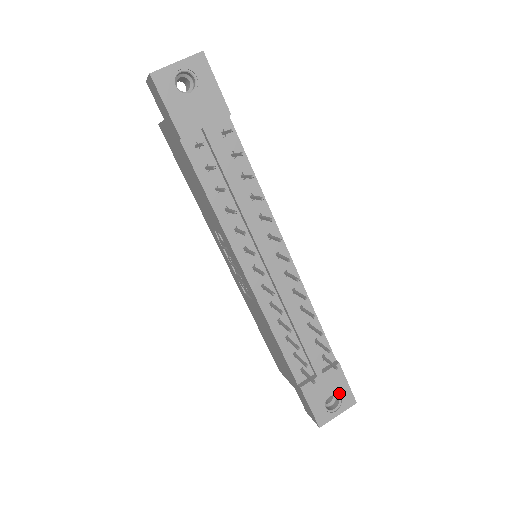
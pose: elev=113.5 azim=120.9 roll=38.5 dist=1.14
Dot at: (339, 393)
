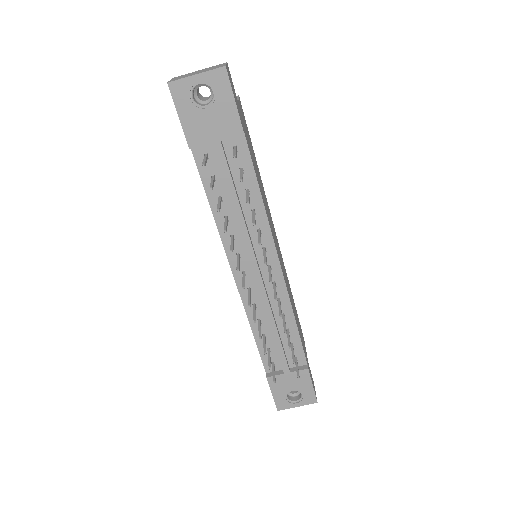
Dot at: (302, 391)
